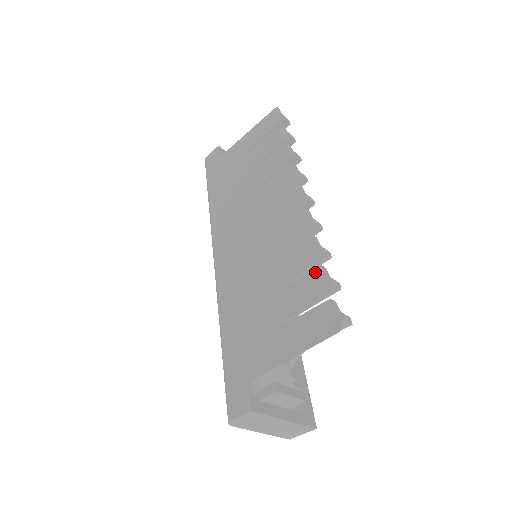
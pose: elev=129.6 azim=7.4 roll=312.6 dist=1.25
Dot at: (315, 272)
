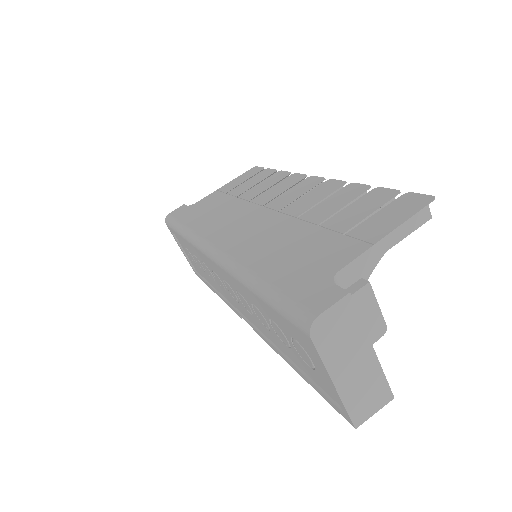
Dot at: (371, 193)
